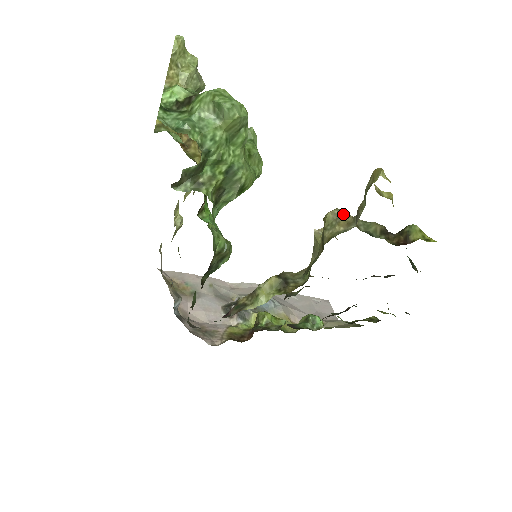
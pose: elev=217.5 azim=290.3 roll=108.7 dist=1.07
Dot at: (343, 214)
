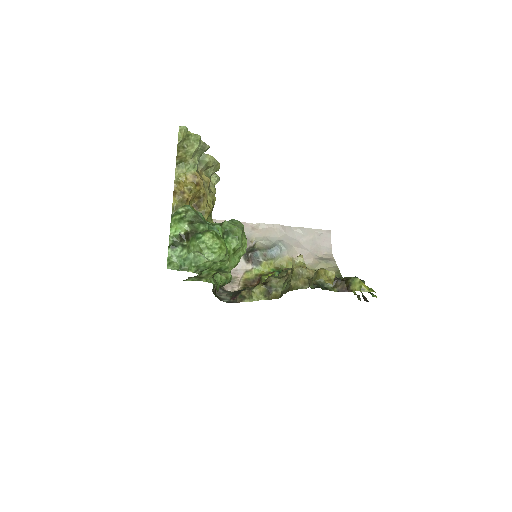
Dot at: (304, 272)
